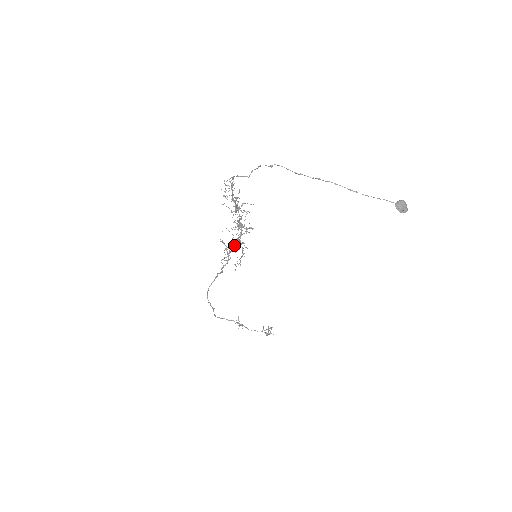
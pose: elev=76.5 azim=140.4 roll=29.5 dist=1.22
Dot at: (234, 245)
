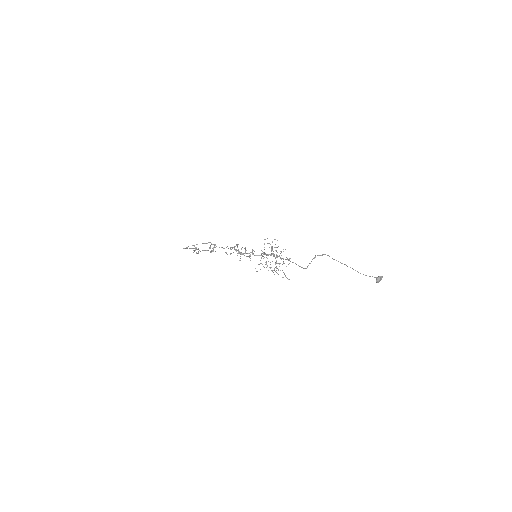
Dot at: (245, 249)
